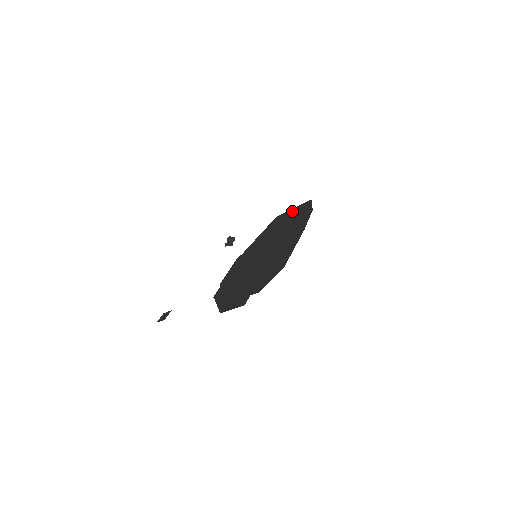
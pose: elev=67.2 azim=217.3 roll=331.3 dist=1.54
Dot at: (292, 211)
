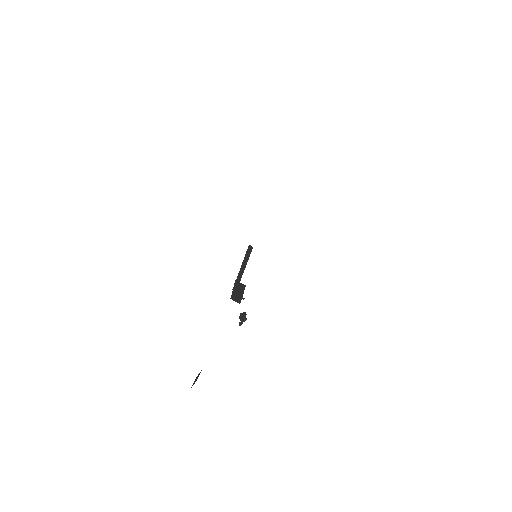
Dot at: occluded
